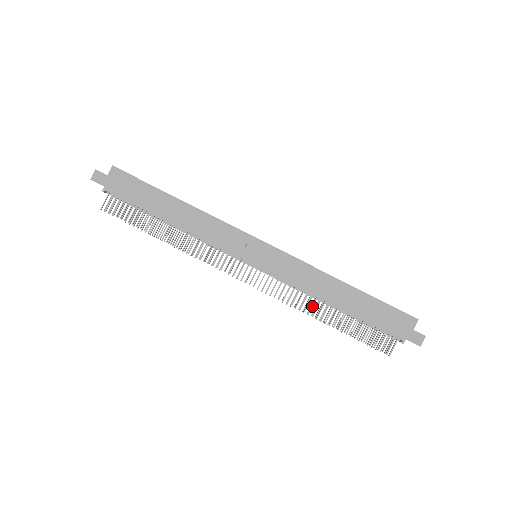
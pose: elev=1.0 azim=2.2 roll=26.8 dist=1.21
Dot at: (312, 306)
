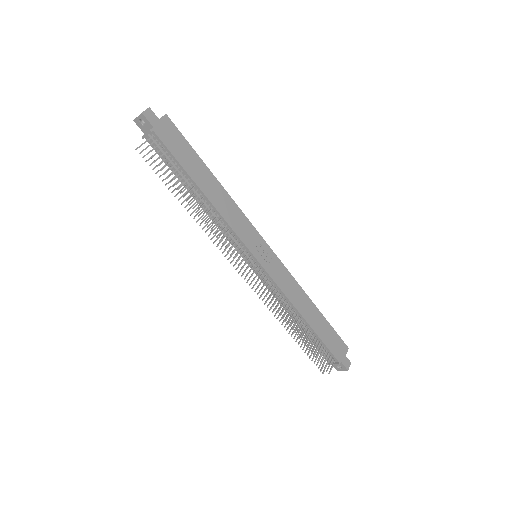
Dot at: (289, 314)
